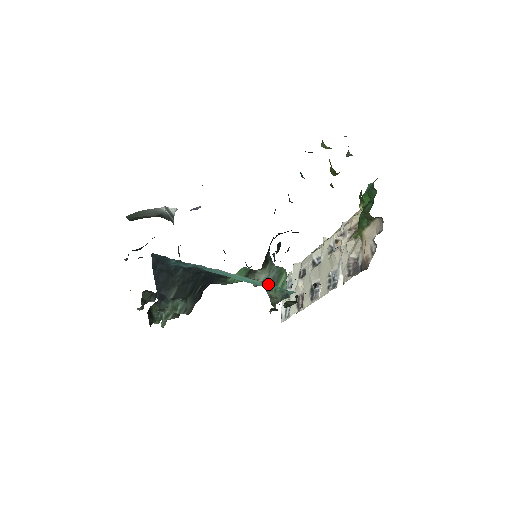
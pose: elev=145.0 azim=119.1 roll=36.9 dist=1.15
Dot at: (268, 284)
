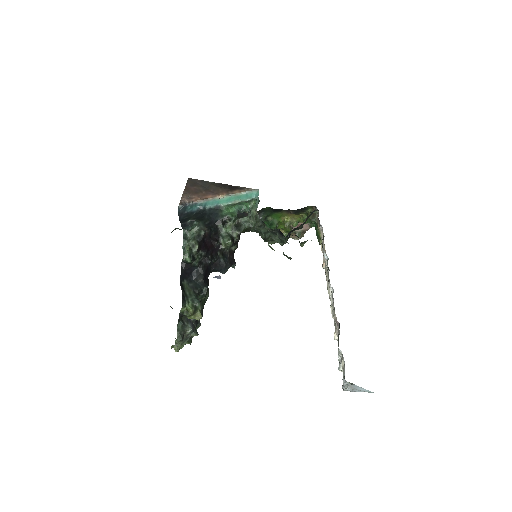
Dot at: (250, 215)
